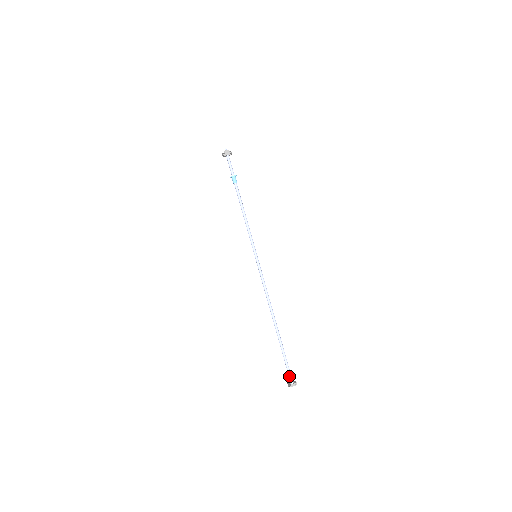
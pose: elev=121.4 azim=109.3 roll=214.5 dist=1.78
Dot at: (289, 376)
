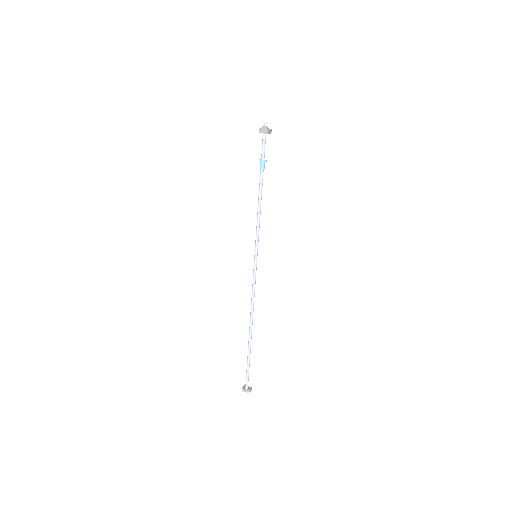
Dot at: (246, 381)
